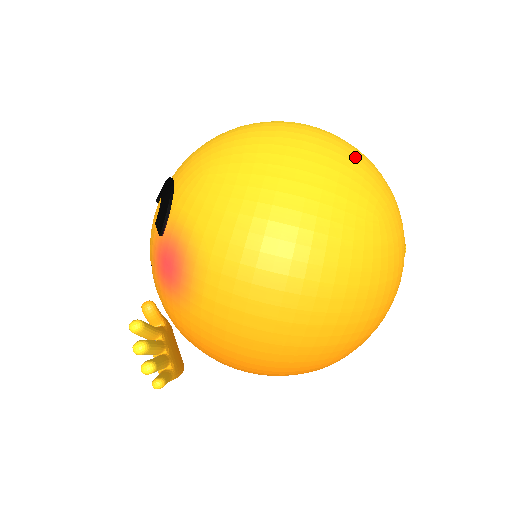
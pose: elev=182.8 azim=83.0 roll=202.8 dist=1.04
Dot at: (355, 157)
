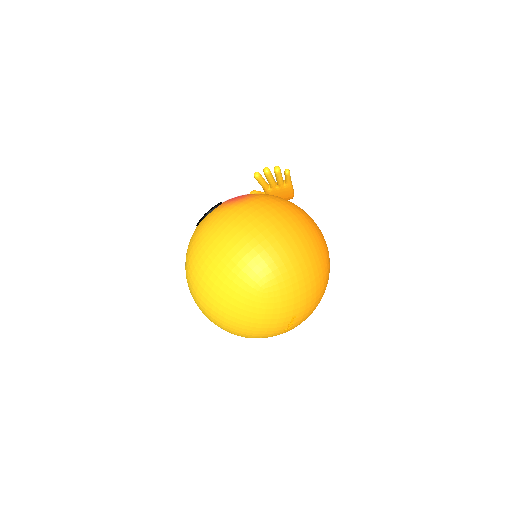
Dot at: (223, 327)
